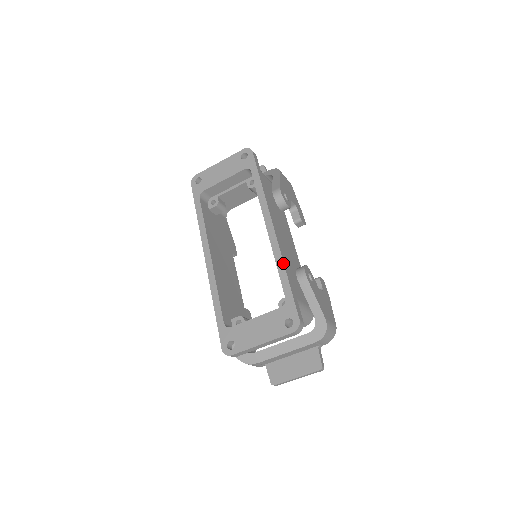
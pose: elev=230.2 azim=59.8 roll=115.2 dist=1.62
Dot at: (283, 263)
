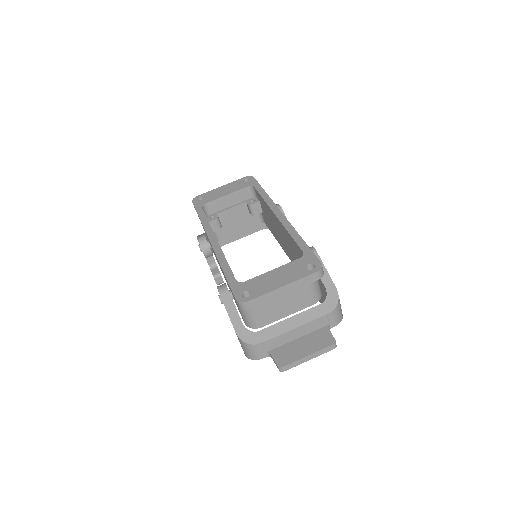
Dot at: (296, 231)
